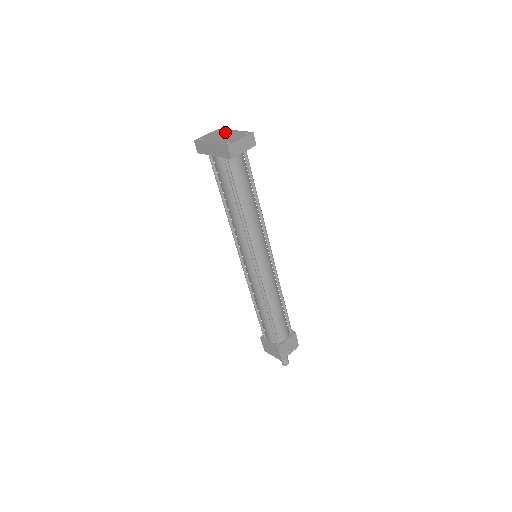
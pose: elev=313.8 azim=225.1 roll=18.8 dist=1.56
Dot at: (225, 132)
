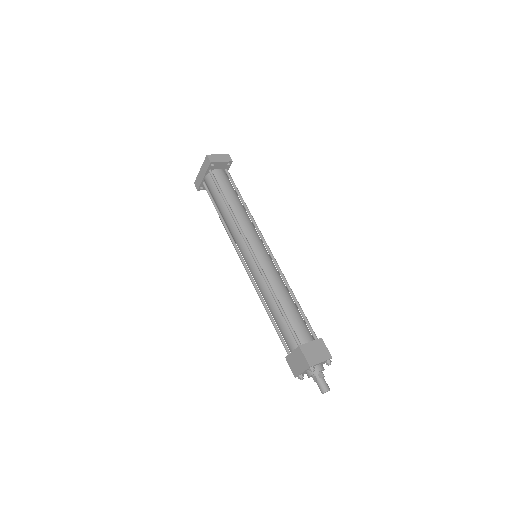
Dot at: occluded
